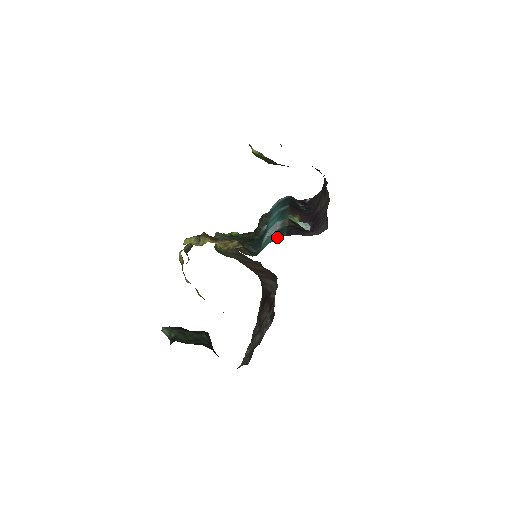
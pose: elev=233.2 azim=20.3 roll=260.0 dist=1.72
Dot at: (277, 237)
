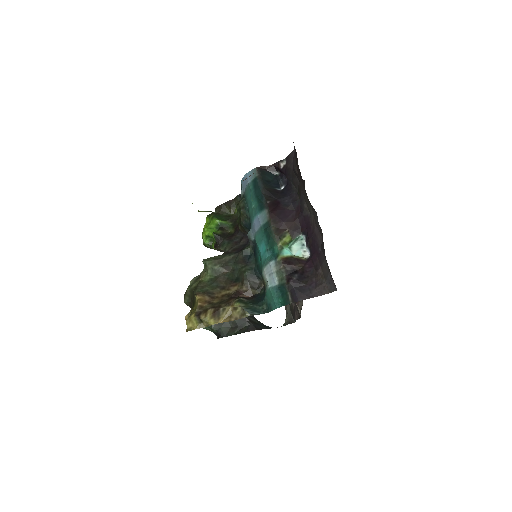
Dot at: (282, 303)
